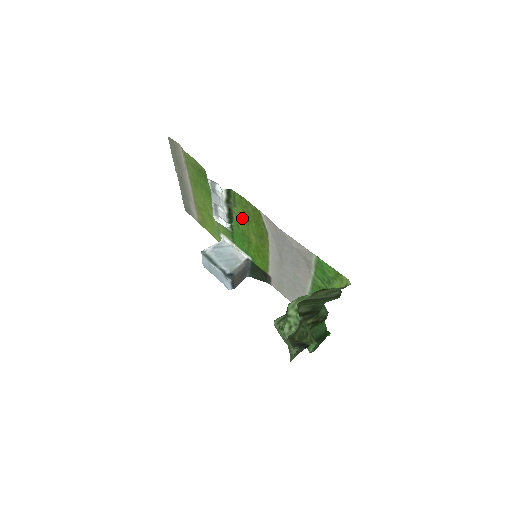
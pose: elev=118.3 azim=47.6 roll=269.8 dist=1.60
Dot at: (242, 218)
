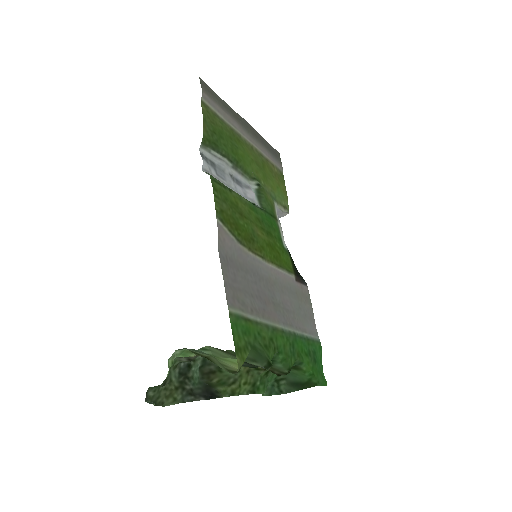
Dot at: (242, 207)
